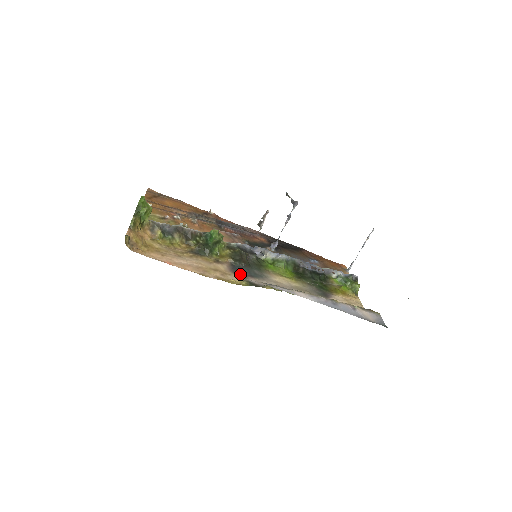
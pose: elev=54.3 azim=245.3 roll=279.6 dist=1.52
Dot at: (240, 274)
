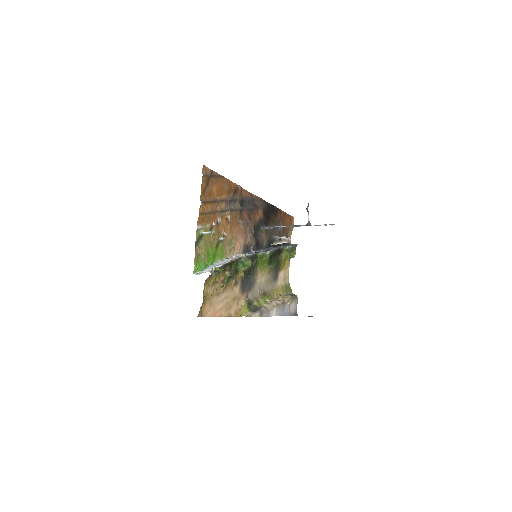
Dot at: (245, 292)
